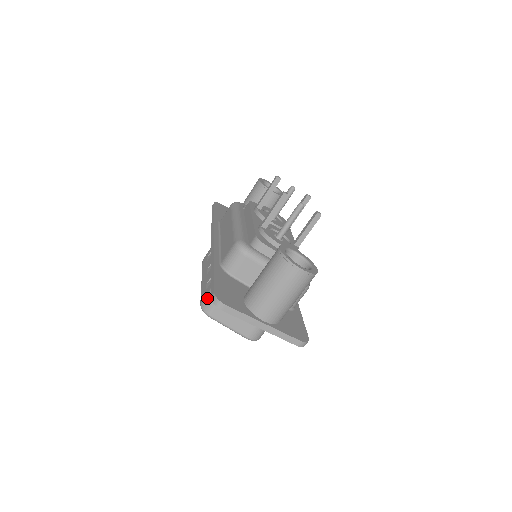
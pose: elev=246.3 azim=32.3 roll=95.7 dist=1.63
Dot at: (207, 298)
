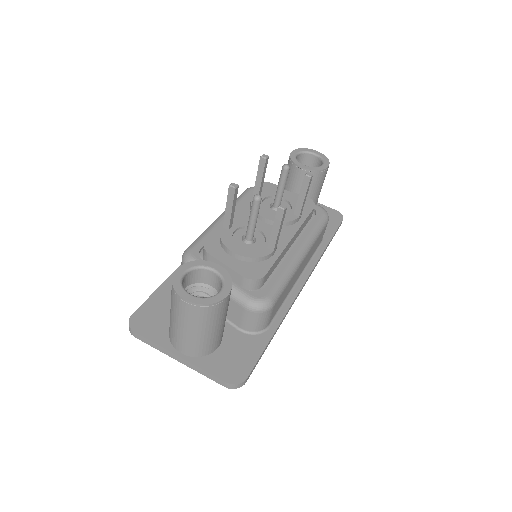
Dot at: occluded
